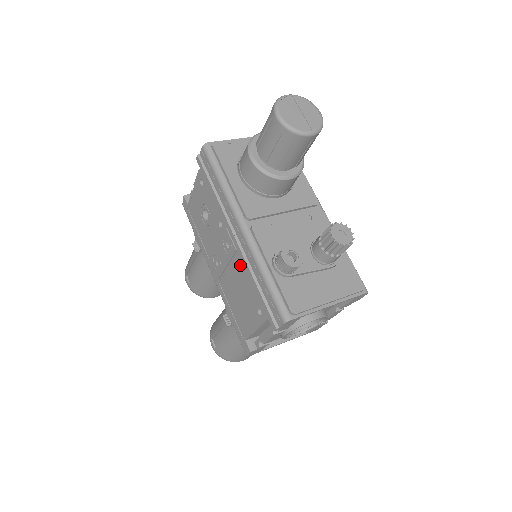
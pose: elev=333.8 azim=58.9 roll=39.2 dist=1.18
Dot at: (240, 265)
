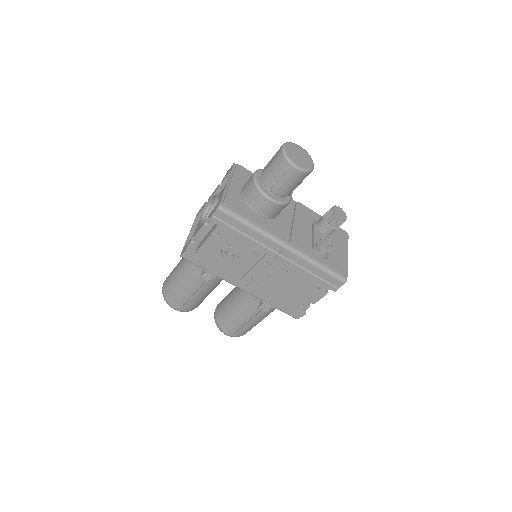
Dot at: (289, 270)
